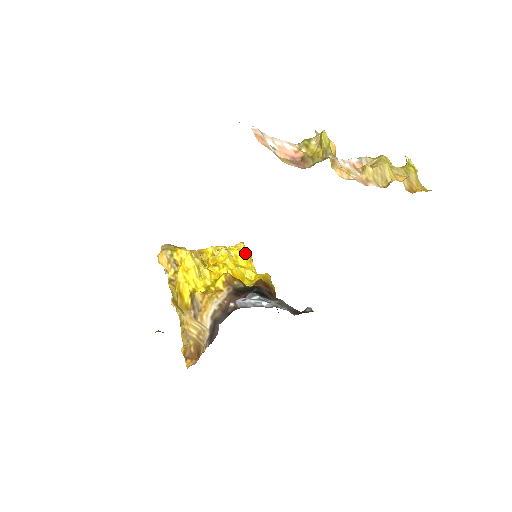
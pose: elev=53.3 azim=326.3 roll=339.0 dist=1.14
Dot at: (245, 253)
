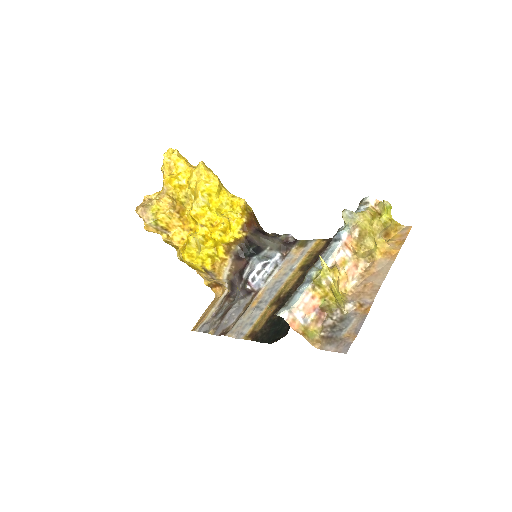
Dot at: (215, 187)
